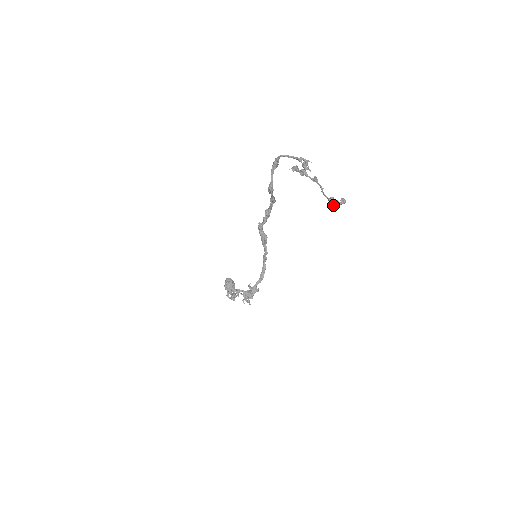
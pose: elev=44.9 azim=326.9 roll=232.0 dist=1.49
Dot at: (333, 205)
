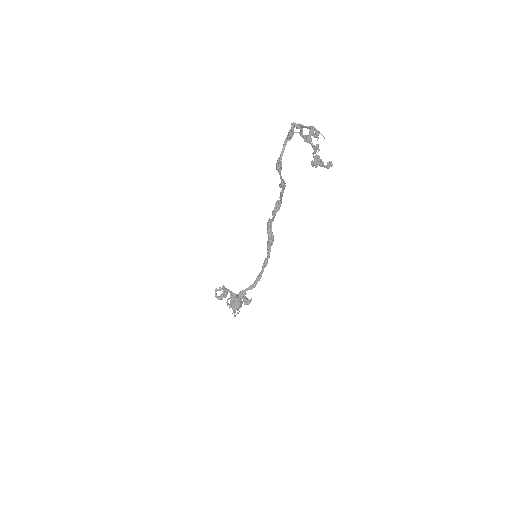
Dot at: (315, 164)
